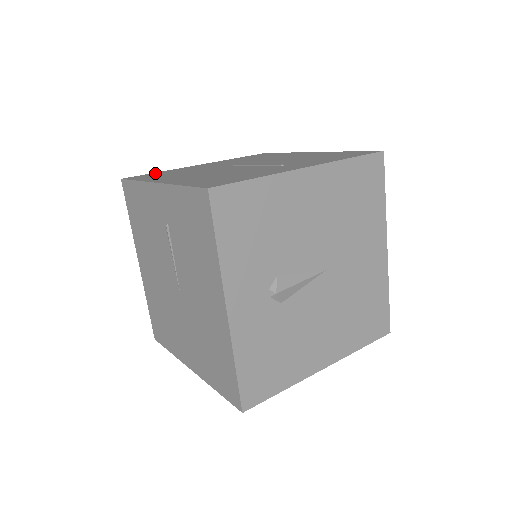
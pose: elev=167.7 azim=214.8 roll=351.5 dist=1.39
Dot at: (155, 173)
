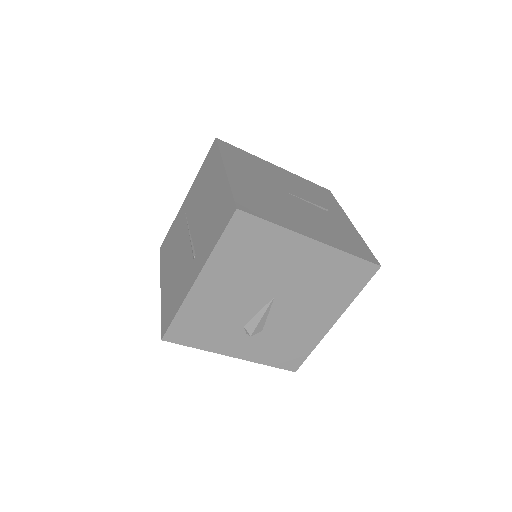
Dot at: (169, 233)
